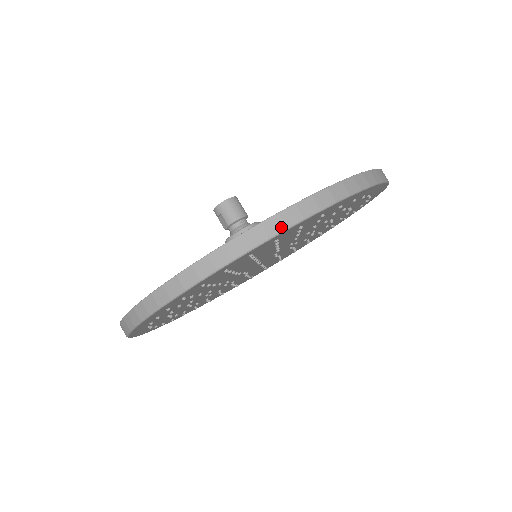
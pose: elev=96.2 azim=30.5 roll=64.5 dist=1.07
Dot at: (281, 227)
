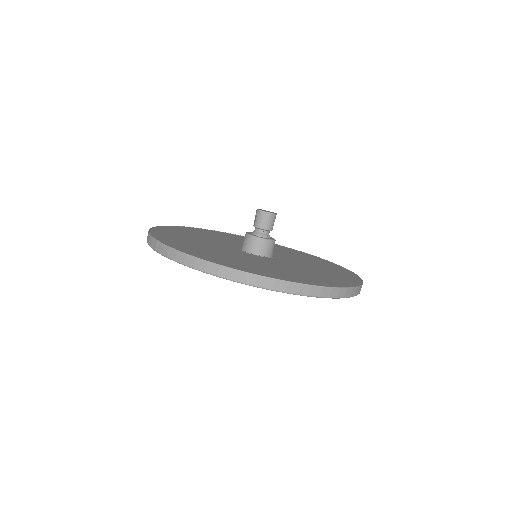
Dot at: (228, 276)
